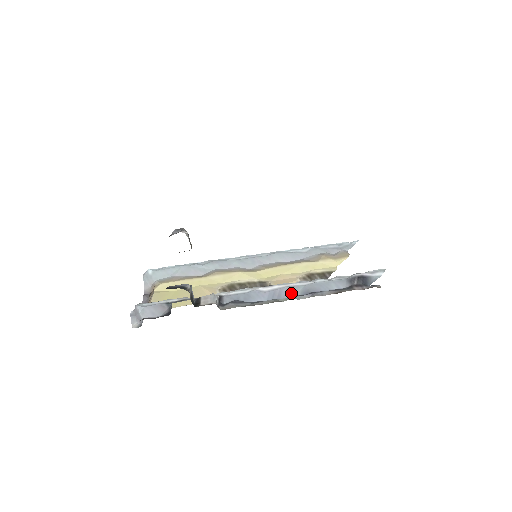
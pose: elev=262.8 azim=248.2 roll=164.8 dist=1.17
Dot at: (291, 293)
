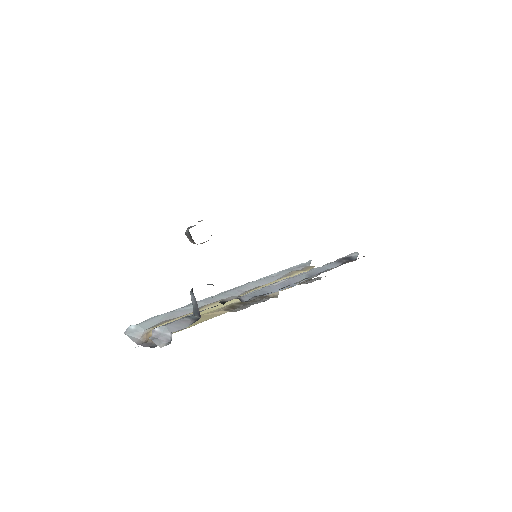
Dot at: (299, 280)
